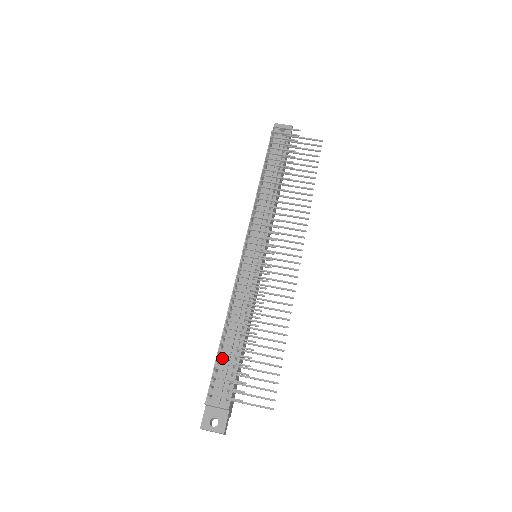
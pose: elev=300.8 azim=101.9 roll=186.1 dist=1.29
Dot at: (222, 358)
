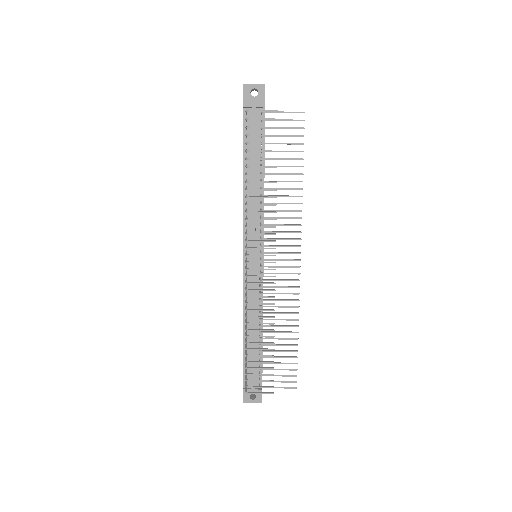
Dot at: occluded
